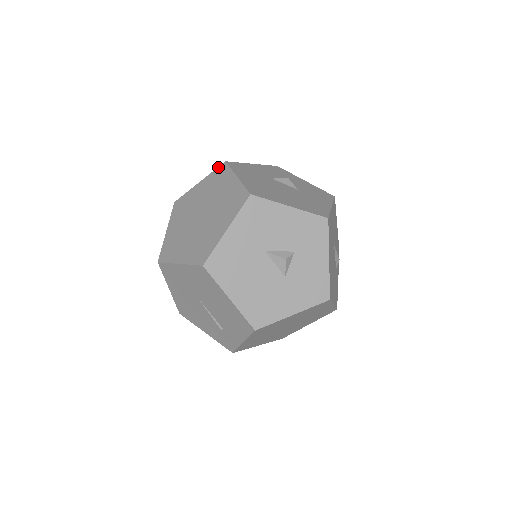
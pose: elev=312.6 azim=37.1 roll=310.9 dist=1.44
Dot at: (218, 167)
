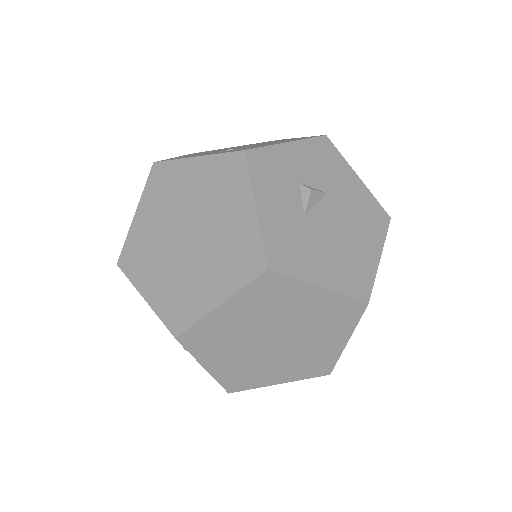
Dot at: (255, 281)
